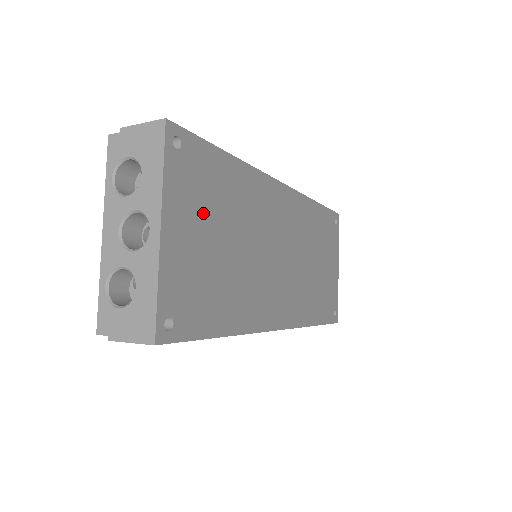
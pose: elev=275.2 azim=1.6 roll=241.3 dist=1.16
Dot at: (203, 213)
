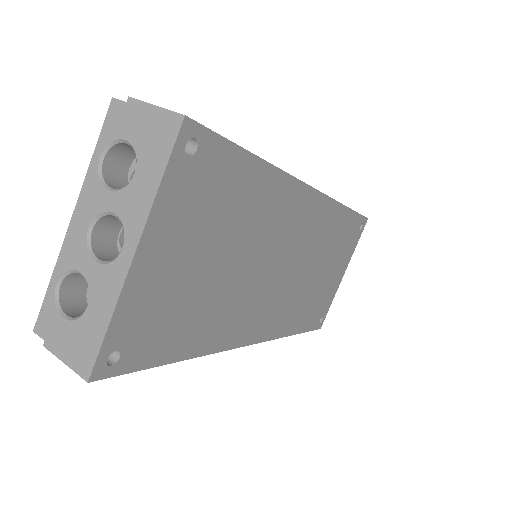
Dot at: (200, 231)
